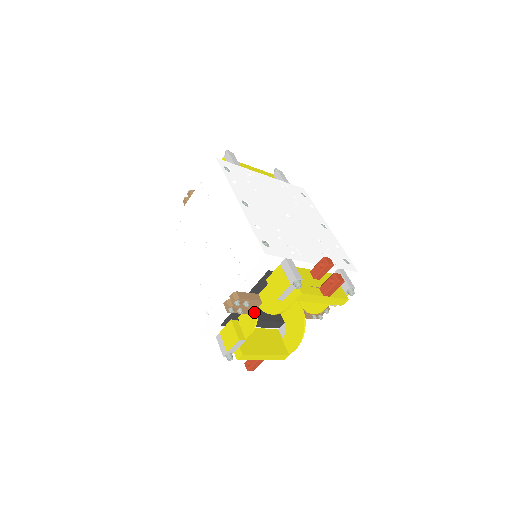
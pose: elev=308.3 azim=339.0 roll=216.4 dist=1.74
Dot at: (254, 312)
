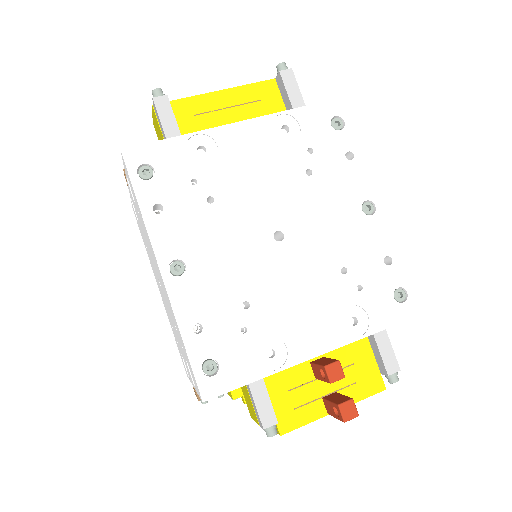
Dot at: occluded
